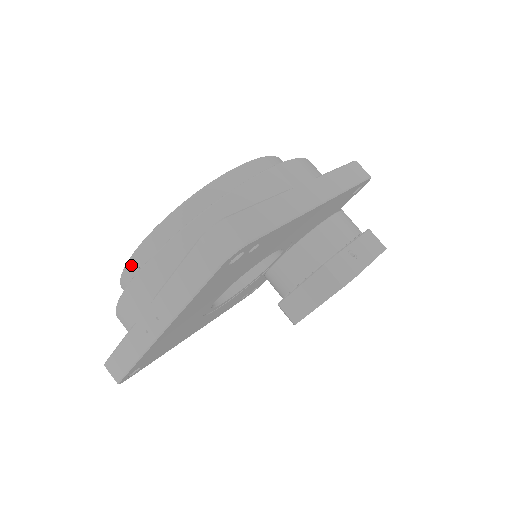
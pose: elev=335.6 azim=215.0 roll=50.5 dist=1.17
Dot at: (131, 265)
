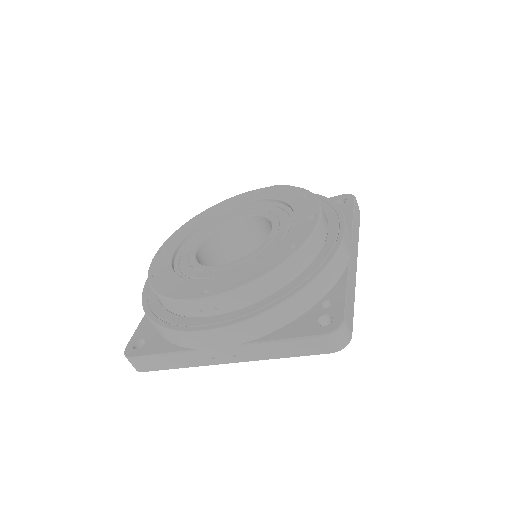
Dot at: (207, 303)
